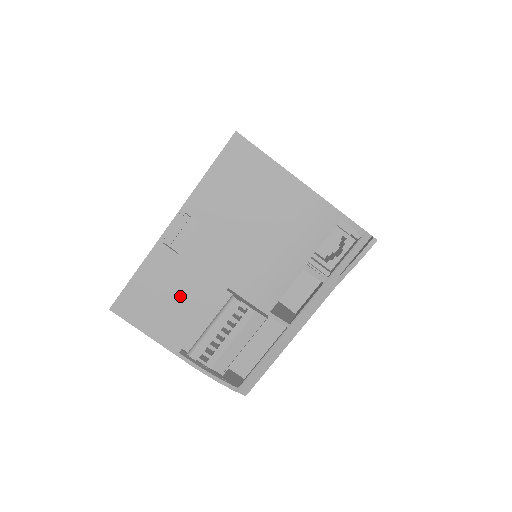
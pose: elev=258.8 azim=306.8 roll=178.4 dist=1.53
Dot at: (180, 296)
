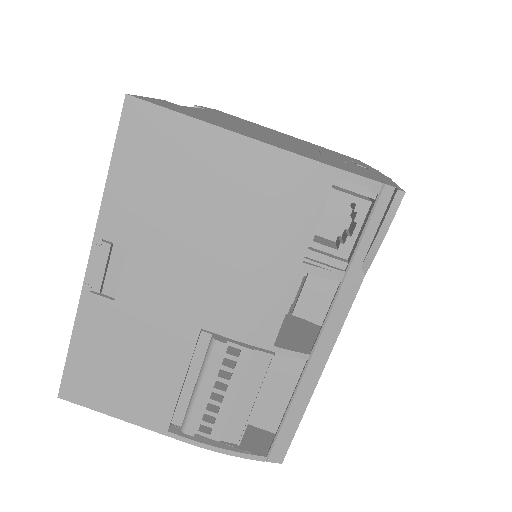
Dot at: (140, 357)
